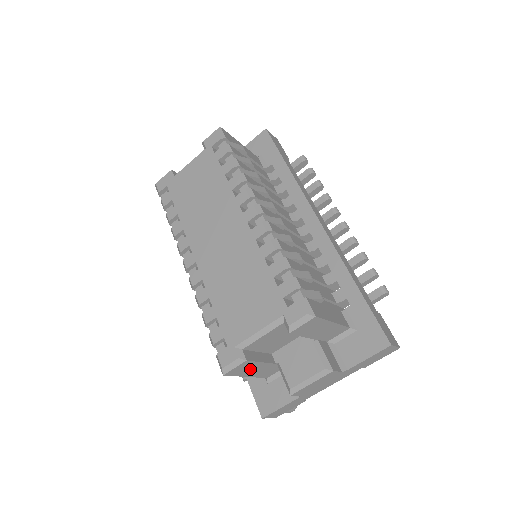
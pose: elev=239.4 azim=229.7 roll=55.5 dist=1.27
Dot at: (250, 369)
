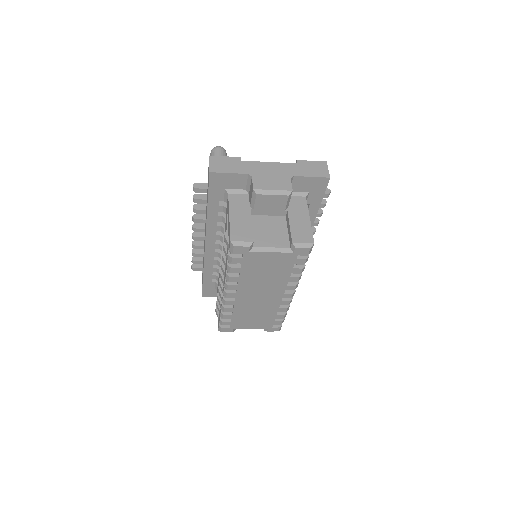
Dot at: occluded
